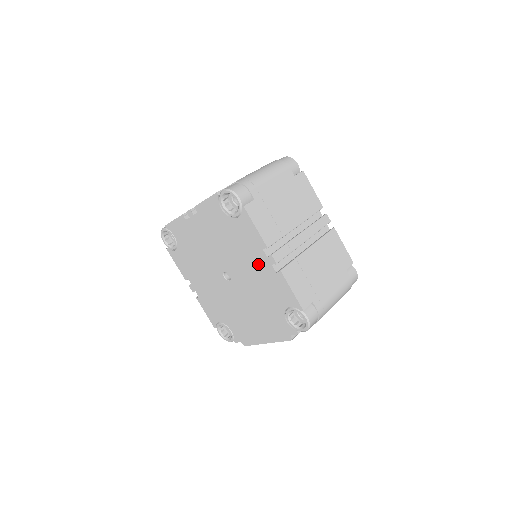
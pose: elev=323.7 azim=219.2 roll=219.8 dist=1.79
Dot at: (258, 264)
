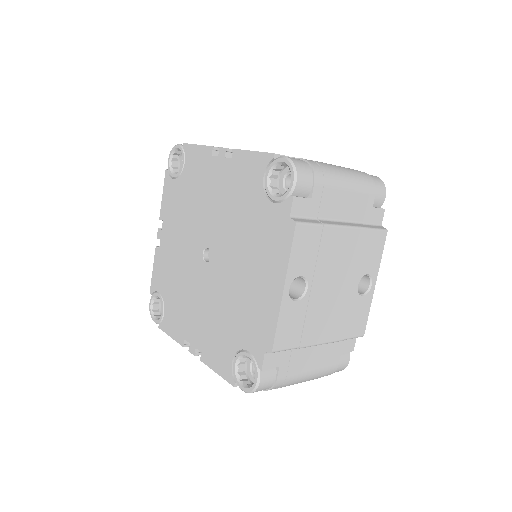
Dot at: (217, 180)
